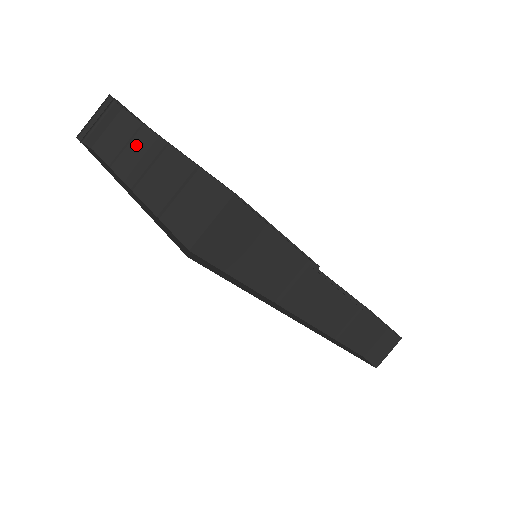
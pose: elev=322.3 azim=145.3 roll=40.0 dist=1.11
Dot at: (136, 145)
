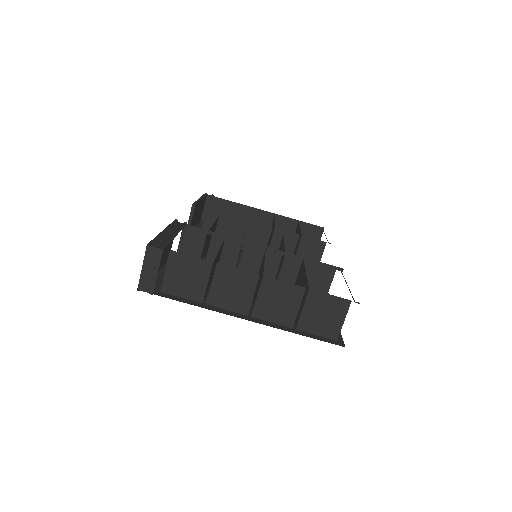
Dot at: (223, 282)
